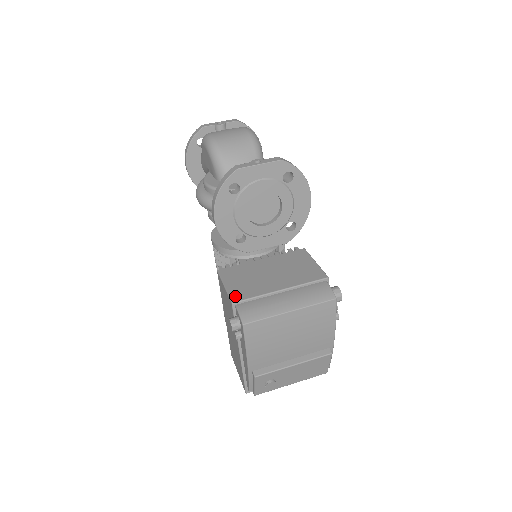
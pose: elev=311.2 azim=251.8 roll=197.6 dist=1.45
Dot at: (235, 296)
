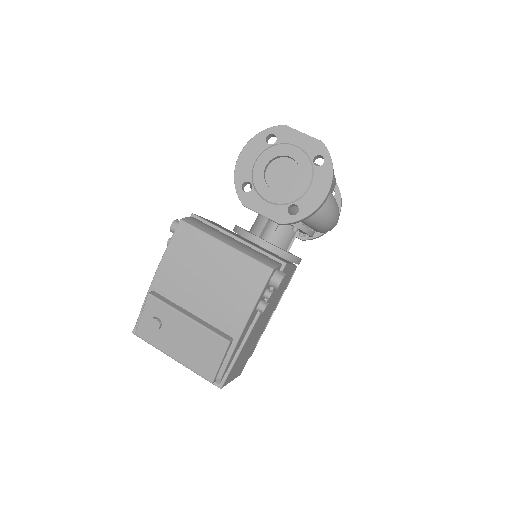
Dot at: (201, 217)
